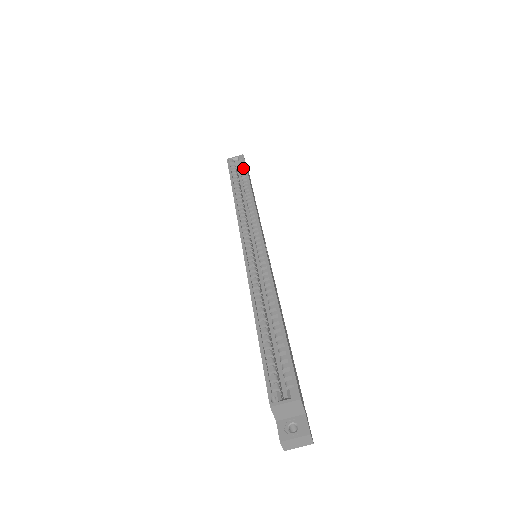
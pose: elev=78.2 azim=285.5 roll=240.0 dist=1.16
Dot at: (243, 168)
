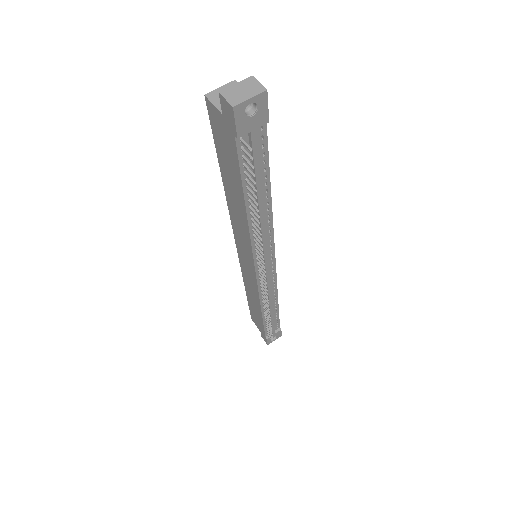
Dot at: occluded
